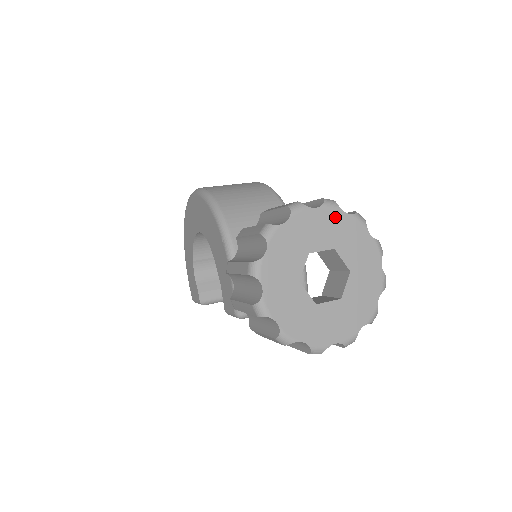
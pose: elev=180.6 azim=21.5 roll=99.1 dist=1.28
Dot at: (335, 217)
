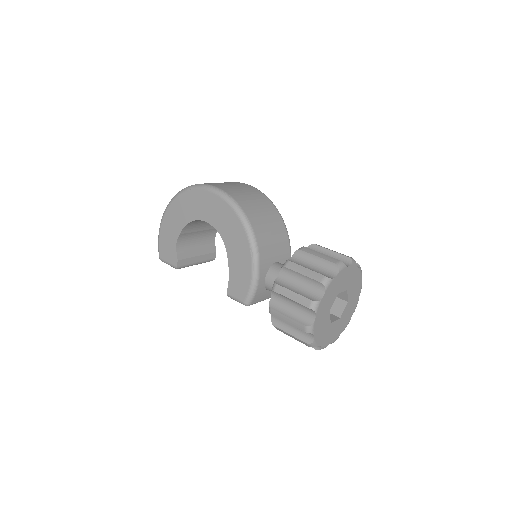
Dot at: (353, 271)
